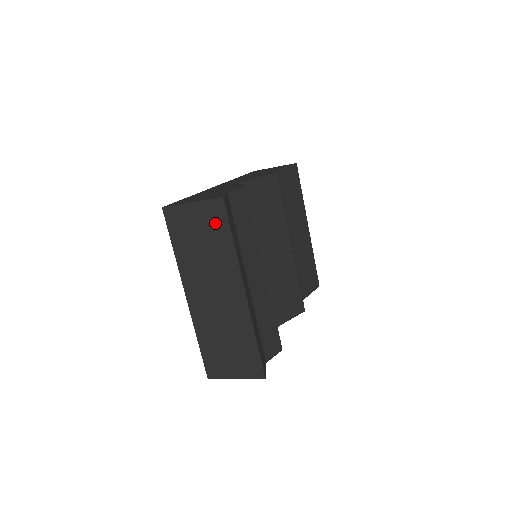
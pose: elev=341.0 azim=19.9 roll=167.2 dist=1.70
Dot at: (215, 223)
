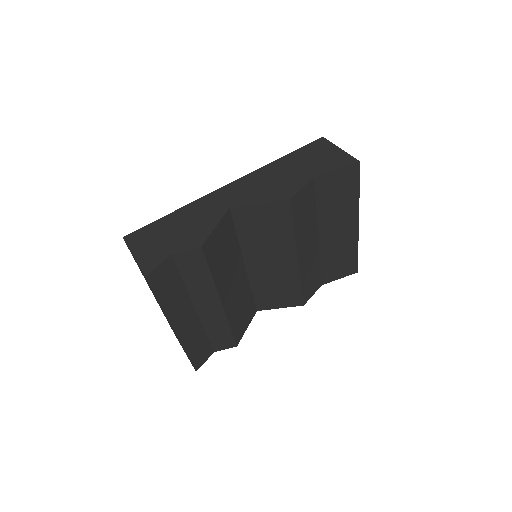
Dot at: occluded
